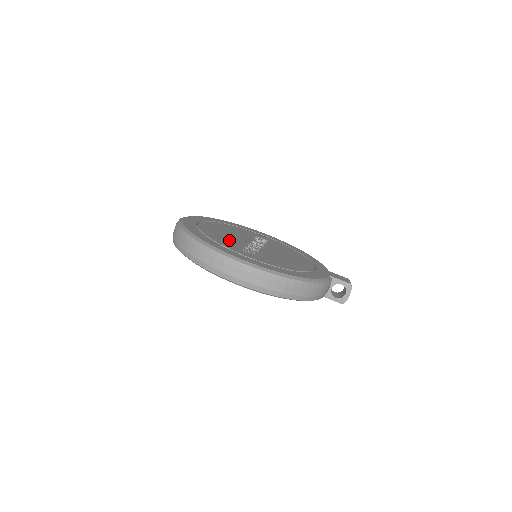
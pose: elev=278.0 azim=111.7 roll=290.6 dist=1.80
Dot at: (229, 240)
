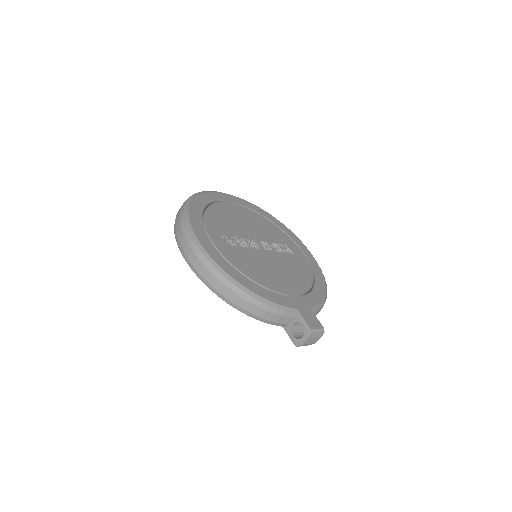
Dot at: (228, 224)
